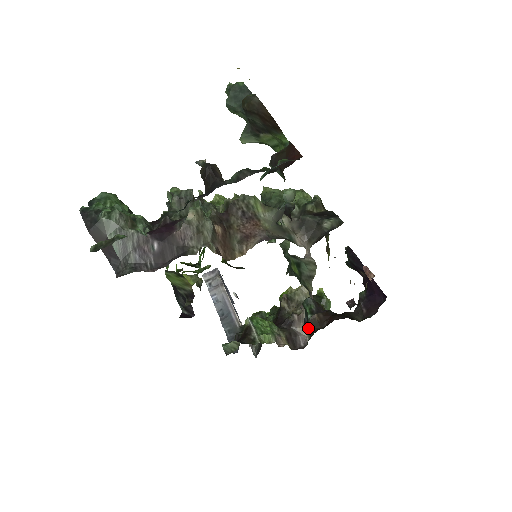
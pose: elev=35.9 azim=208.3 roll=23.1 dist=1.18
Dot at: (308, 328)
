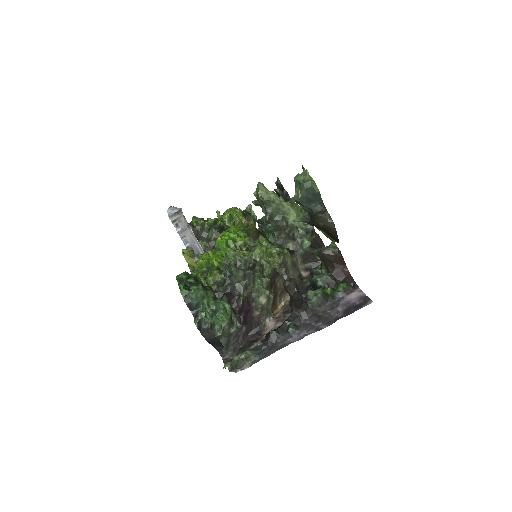
Dot at: occluded
